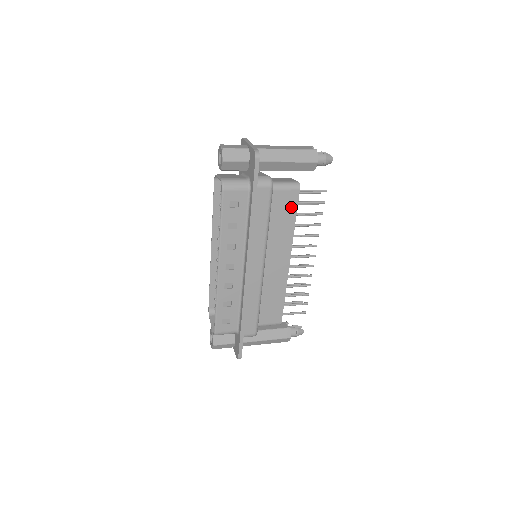
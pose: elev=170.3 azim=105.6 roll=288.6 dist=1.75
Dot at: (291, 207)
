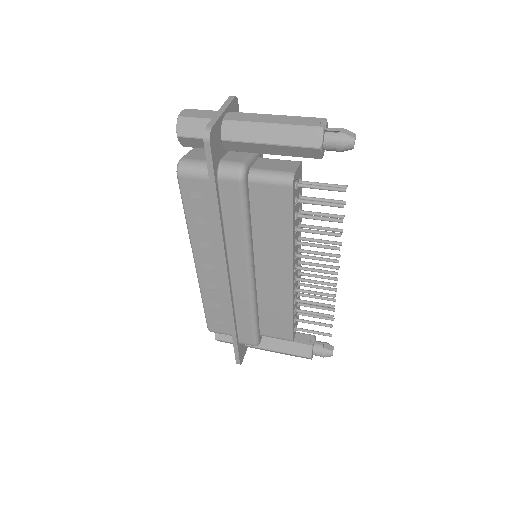
Dot at: (283, 208)
